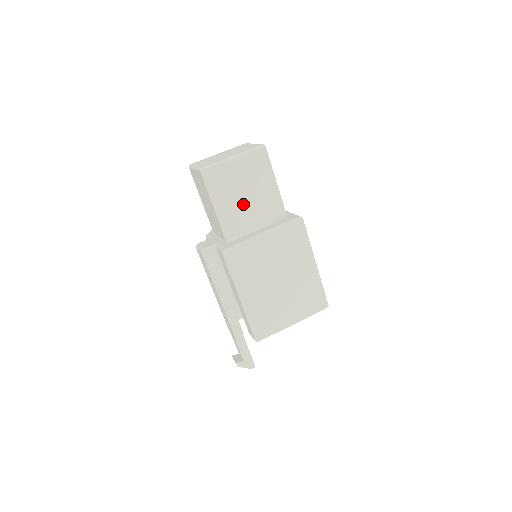
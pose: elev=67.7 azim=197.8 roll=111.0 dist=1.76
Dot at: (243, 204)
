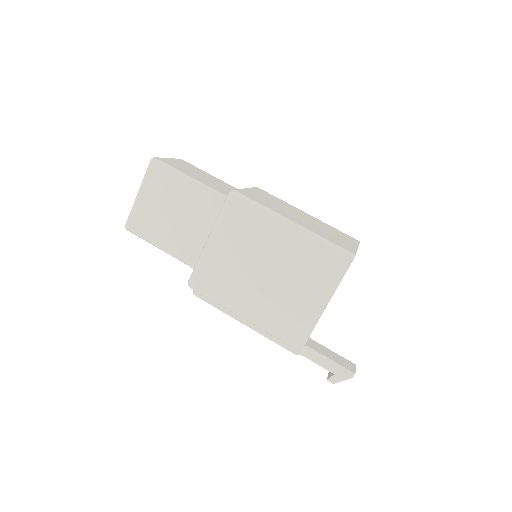
Dot at: (179, 225)
